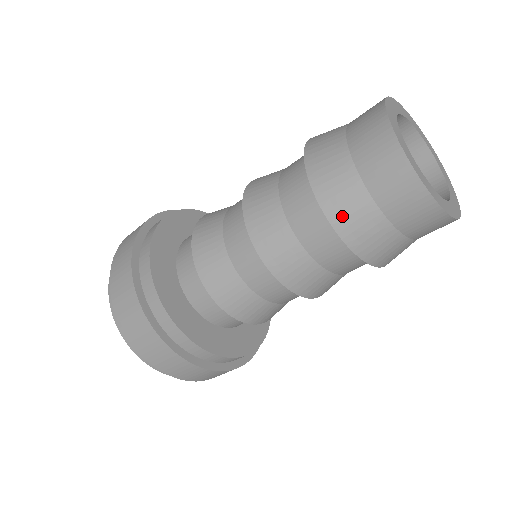
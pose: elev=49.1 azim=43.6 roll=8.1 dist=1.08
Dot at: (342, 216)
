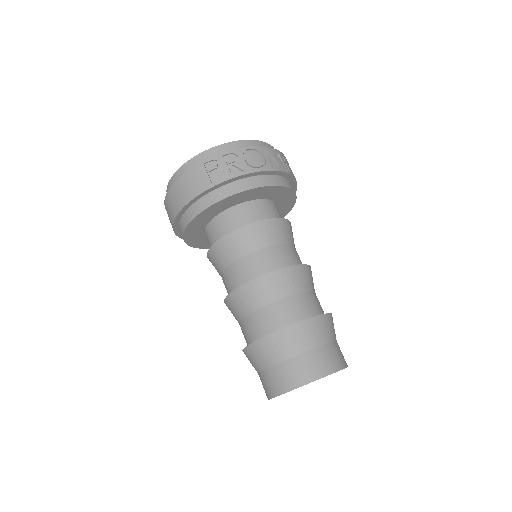
Dot at: occluded
